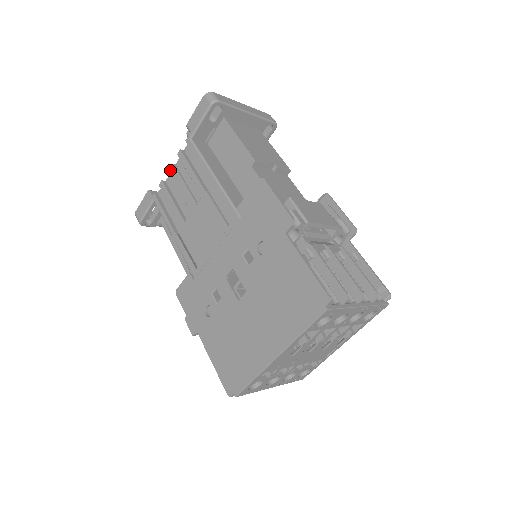
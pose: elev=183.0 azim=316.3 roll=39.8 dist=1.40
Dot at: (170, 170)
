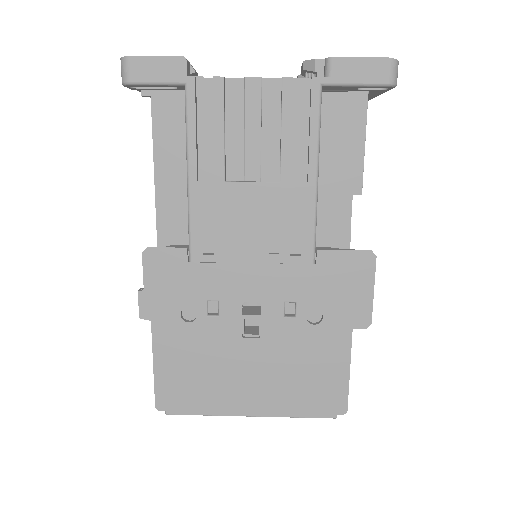
Dot at: (250, 79)
